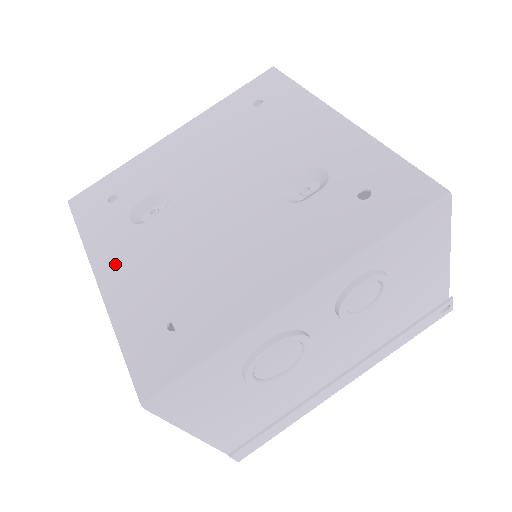
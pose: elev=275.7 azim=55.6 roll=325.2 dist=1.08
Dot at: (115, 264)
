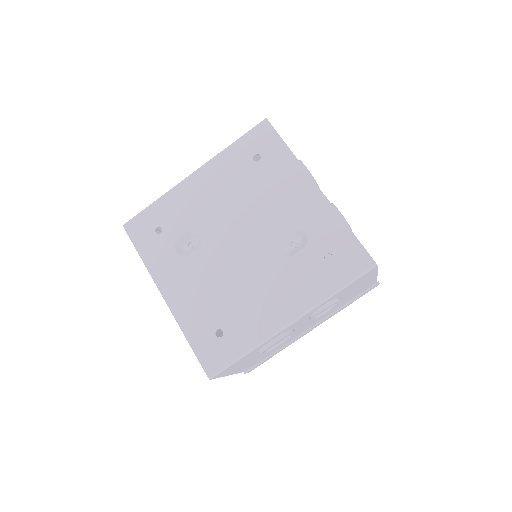
Dot at: (173, 286)
